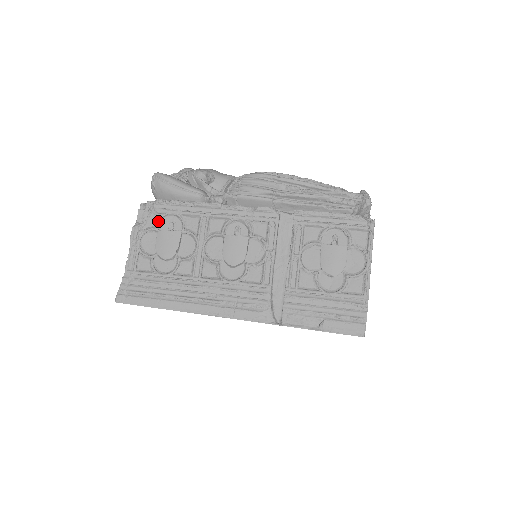
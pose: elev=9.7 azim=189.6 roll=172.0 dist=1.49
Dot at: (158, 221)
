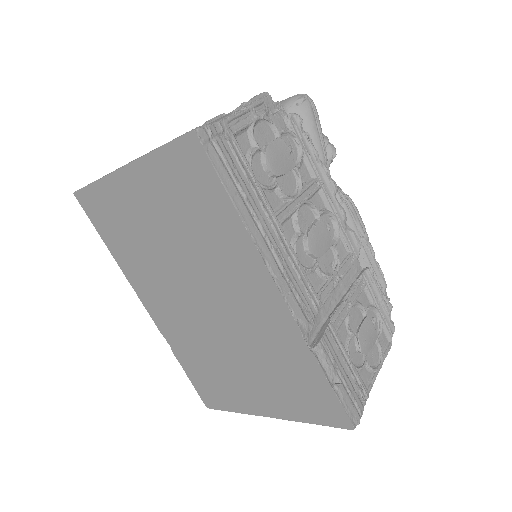
Dot at: (285, 130)
